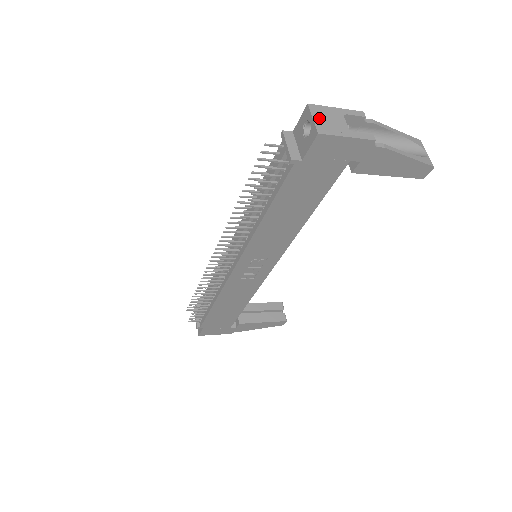
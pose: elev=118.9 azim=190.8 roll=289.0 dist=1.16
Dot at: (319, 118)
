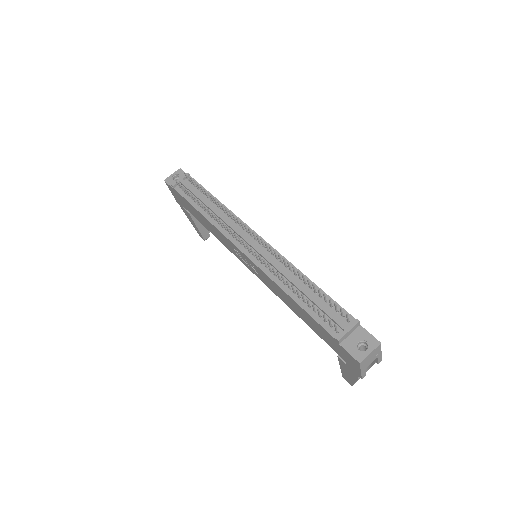
Dot at: (371, 355)
